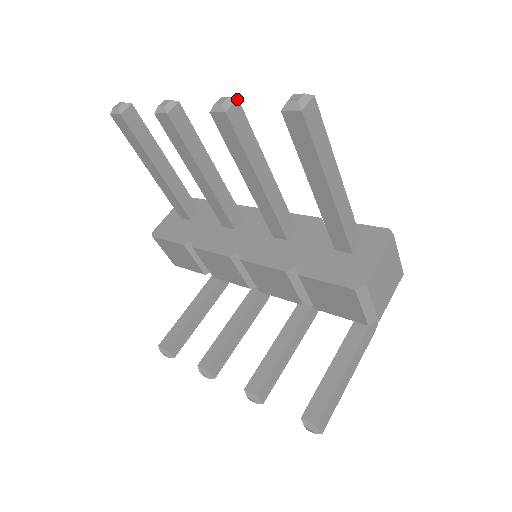
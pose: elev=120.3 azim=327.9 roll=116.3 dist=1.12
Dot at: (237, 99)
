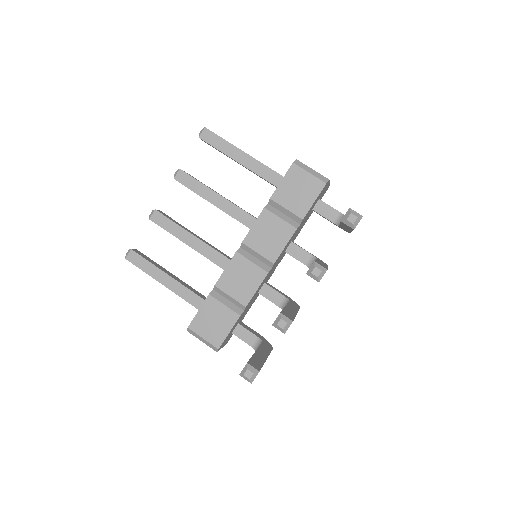
Dot at: occluded
